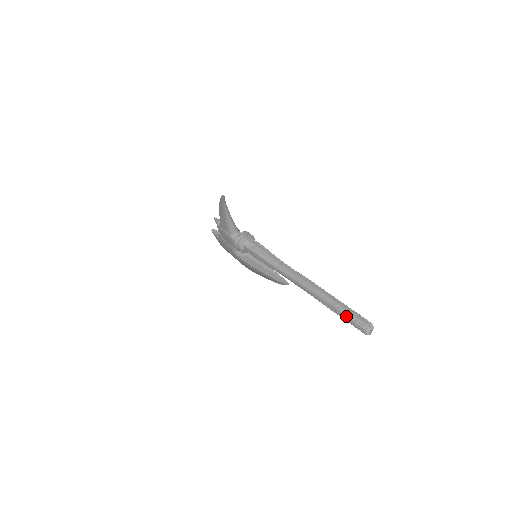
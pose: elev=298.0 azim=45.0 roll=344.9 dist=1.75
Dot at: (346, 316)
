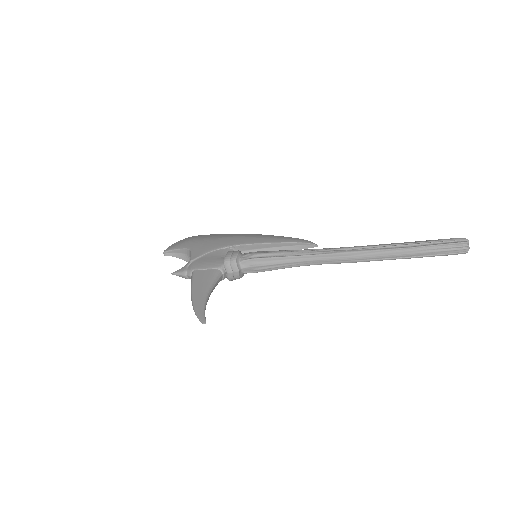
Dot at: occluded
